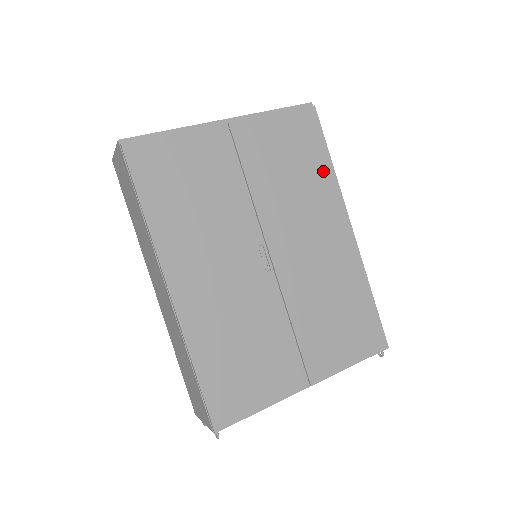
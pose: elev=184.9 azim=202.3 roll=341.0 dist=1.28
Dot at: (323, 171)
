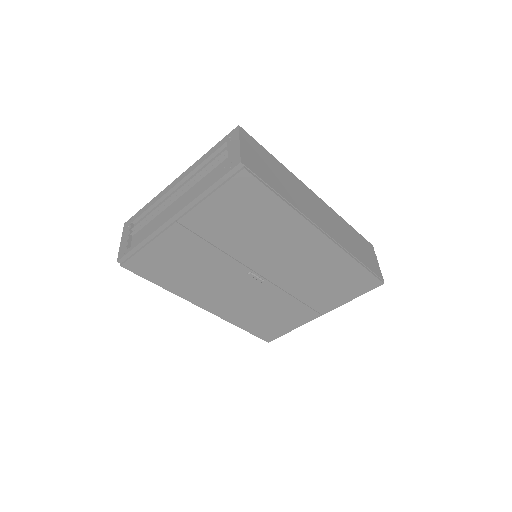
Dot at: (278, 212)
